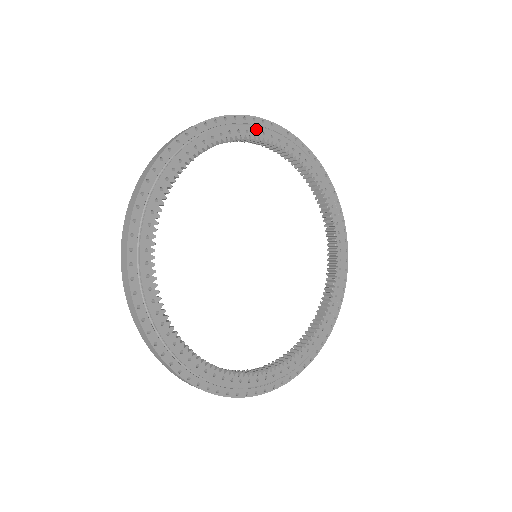
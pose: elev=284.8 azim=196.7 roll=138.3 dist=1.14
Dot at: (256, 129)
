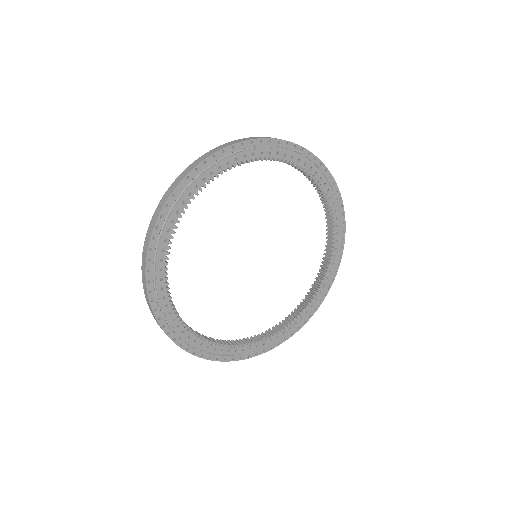
Dot at: (170, 219)
